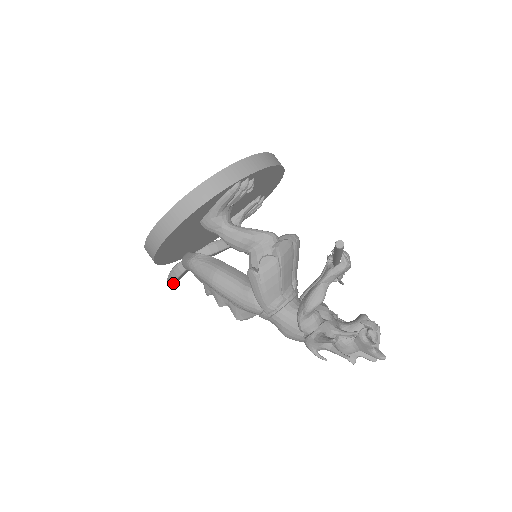
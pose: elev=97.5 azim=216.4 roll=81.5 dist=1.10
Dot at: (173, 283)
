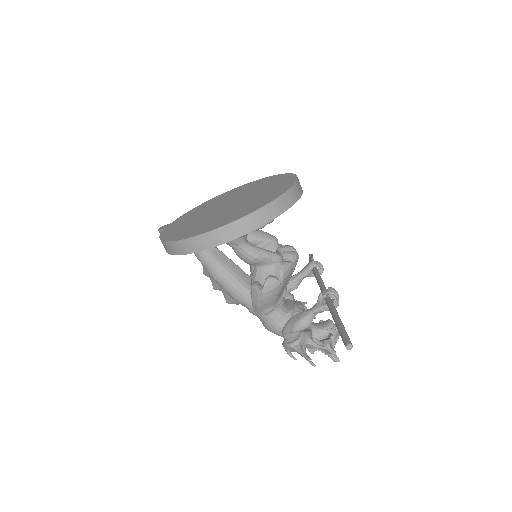
Dot at: occluded
